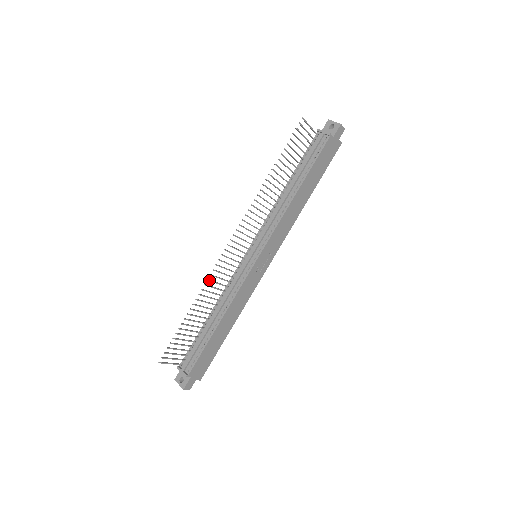
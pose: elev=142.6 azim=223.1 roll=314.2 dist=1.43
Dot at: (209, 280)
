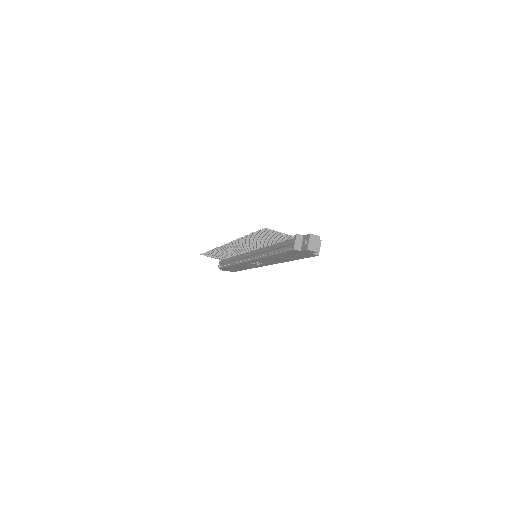
Dot at: (219, 248)
